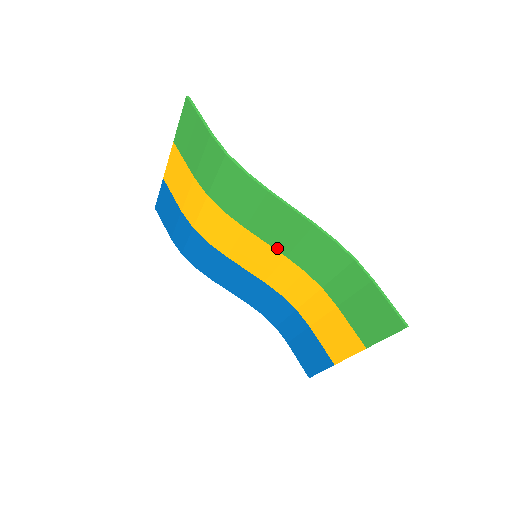
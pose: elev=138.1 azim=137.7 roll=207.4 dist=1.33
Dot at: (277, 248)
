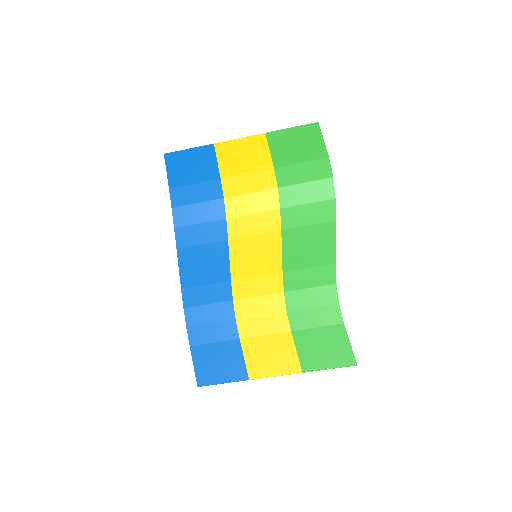
Dot at: (285, 261)
